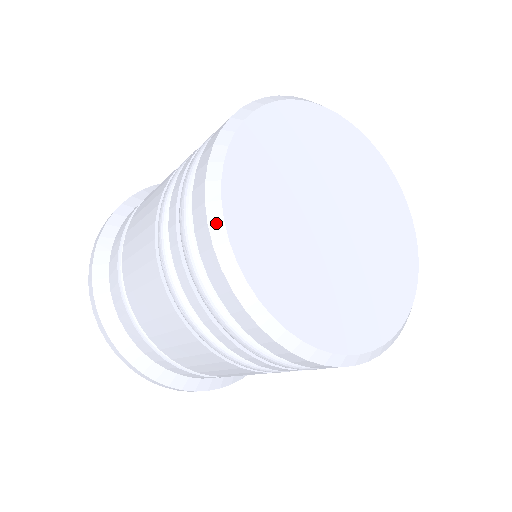
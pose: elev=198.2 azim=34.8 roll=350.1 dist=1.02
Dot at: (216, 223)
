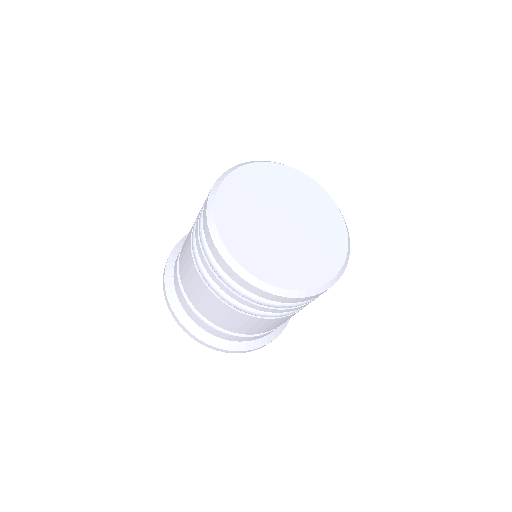
Dot at: (215, 188)
